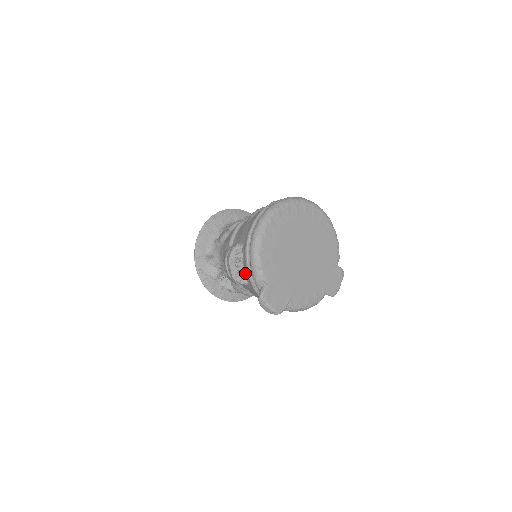
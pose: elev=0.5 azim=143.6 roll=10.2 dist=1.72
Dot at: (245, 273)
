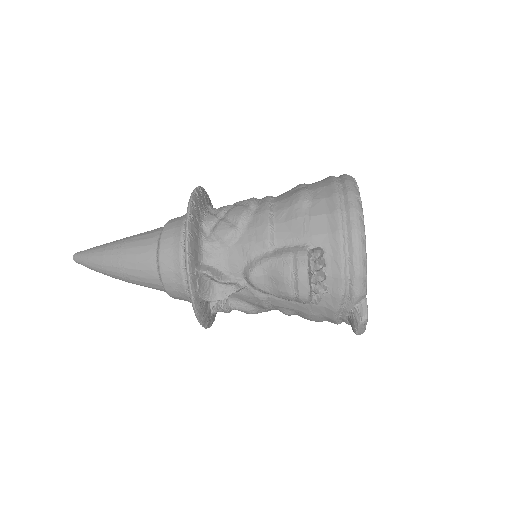
Dot at: (327, 288)
